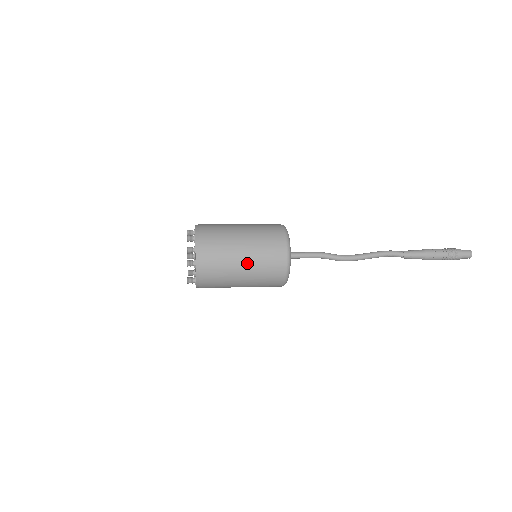
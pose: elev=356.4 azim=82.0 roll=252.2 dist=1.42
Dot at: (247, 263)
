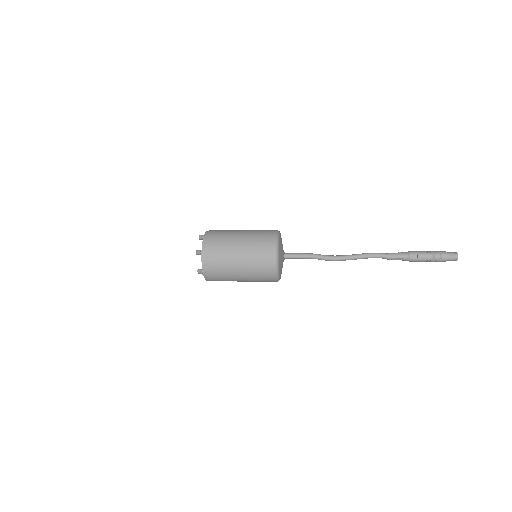
Dot at: (242, 250)
